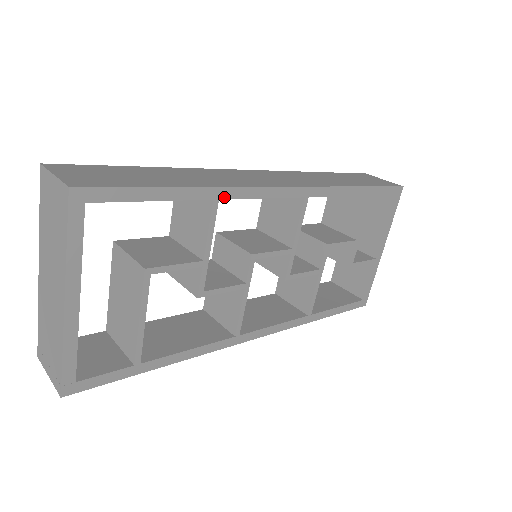
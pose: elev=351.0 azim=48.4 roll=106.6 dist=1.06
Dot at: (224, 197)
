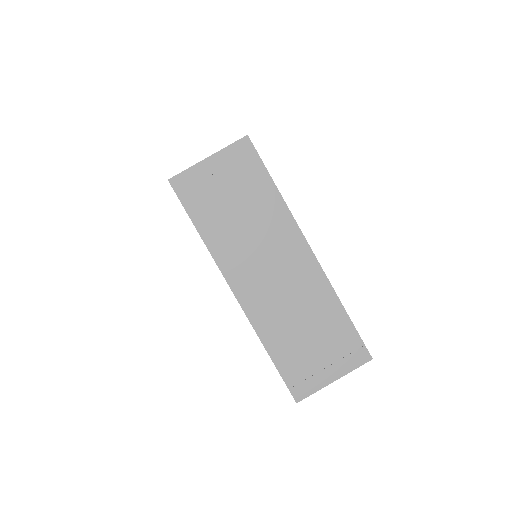
Dot at: occluded
